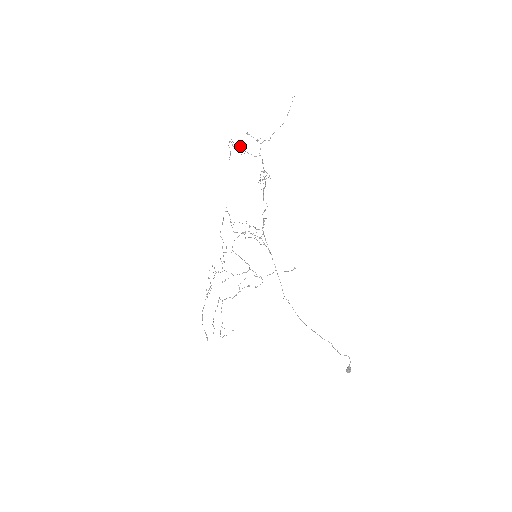
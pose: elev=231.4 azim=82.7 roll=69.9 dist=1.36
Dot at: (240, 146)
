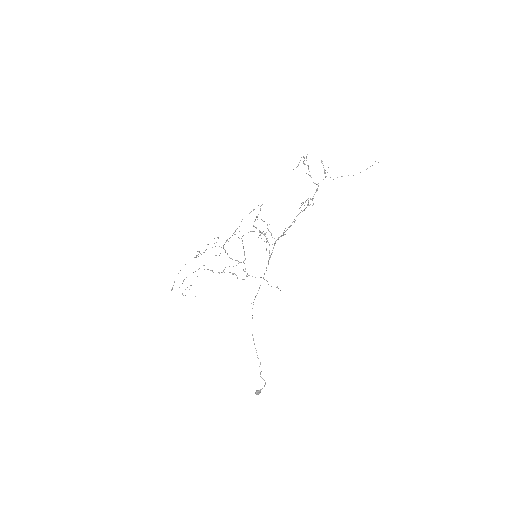
Dot at: occluded
